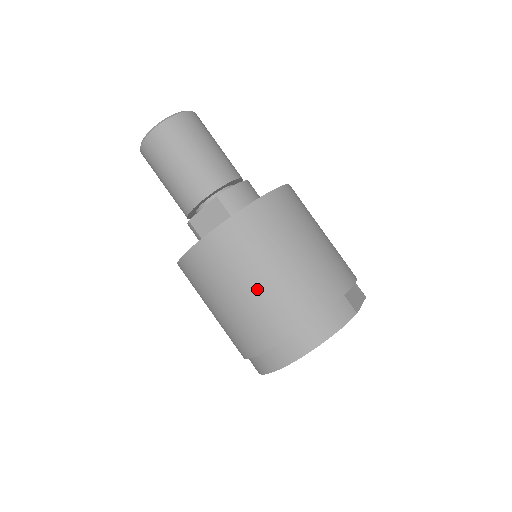
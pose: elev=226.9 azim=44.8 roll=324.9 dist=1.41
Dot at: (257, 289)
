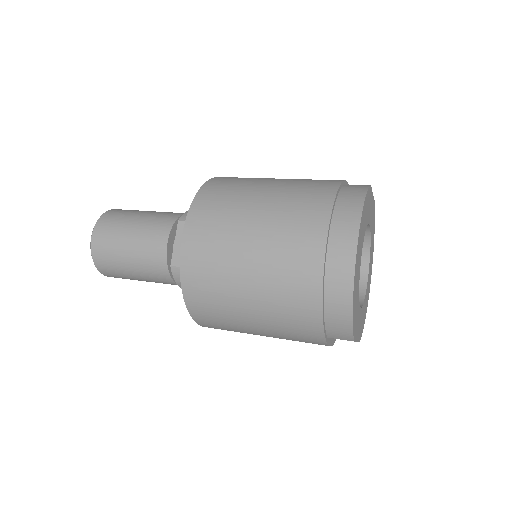
Dot at: (263, 218)
